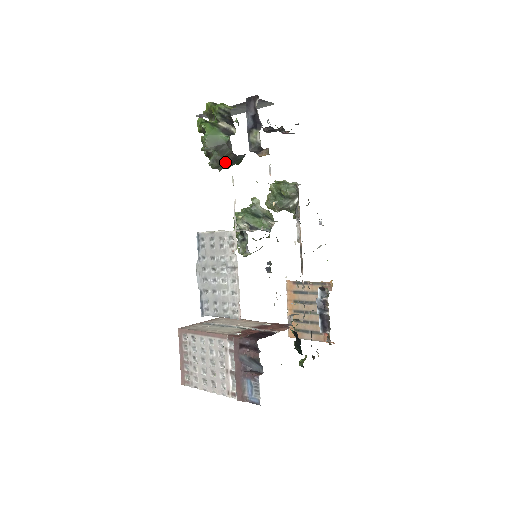
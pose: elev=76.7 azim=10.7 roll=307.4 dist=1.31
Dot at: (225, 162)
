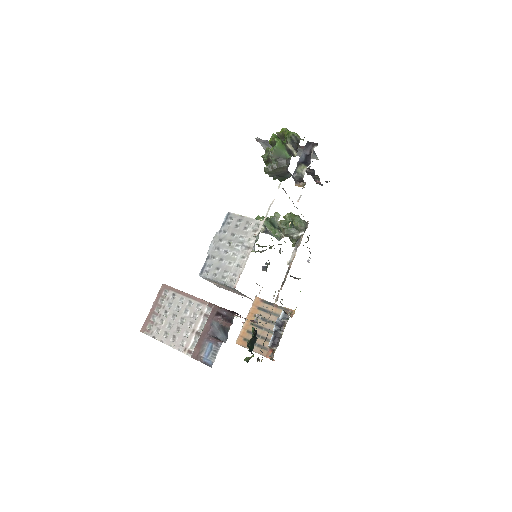
Dot at: (277, 172)
